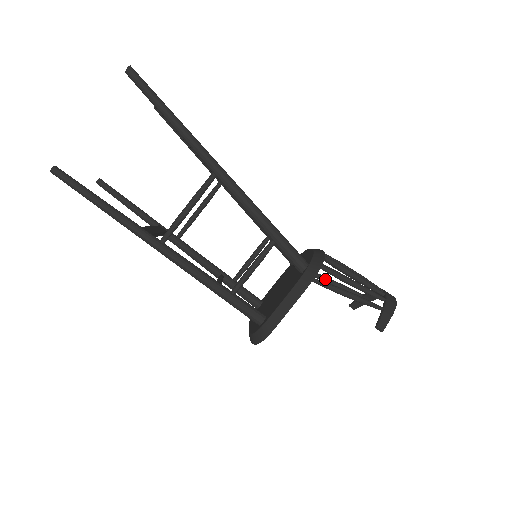
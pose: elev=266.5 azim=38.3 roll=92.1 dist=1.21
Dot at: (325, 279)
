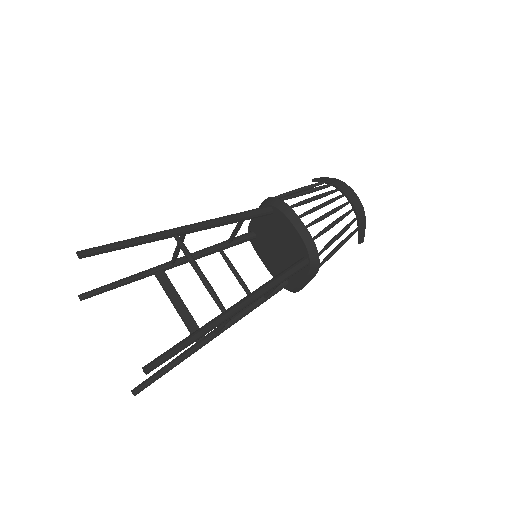
Dot at: occluded
